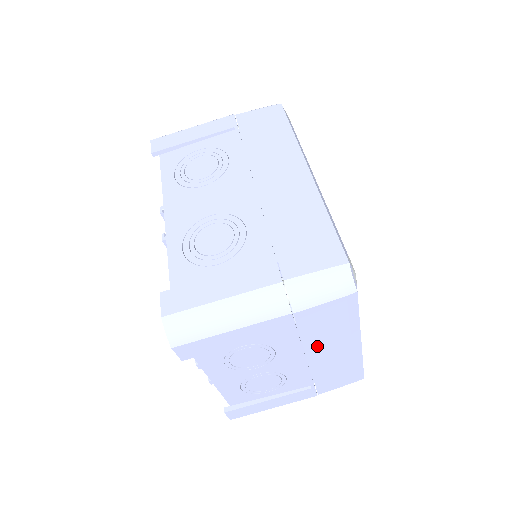
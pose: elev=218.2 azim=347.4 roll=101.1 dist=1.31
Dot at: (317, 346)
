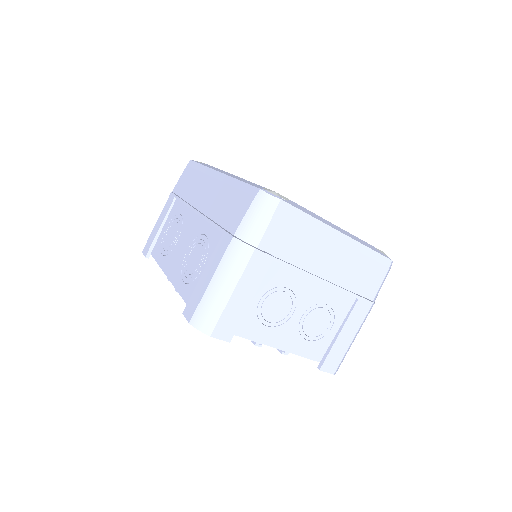
Dot at: (311, 260)
